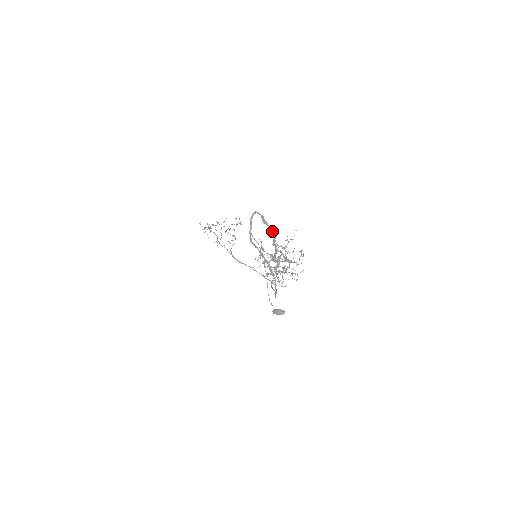
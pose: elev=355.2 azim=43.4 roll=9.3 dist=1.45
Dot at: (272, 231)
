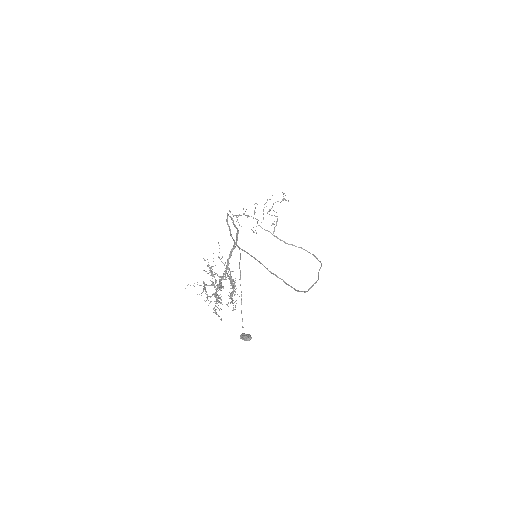
Dot at: (236, 239)
